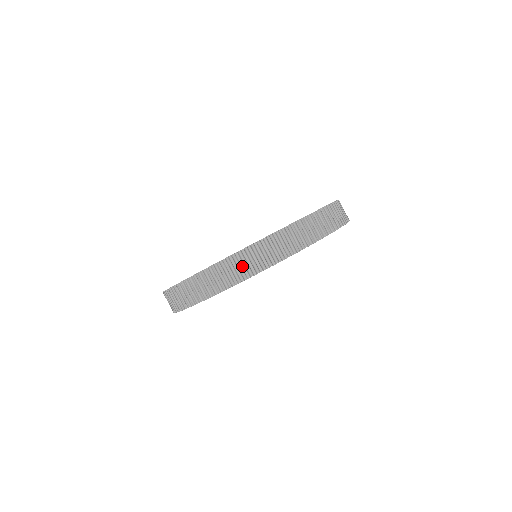
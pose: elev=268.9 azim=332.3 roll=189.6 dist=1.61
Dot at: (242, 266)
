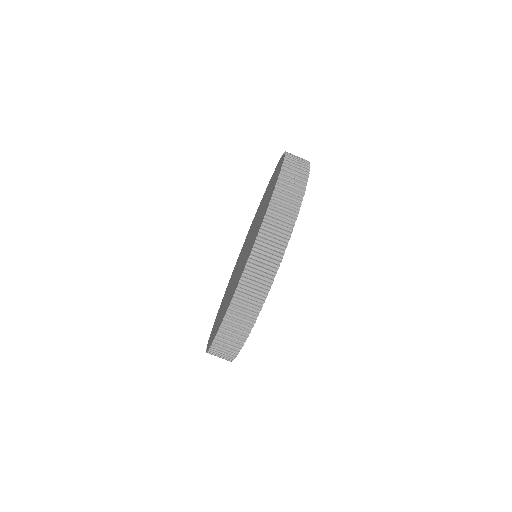
Dot at: (219, 357)
